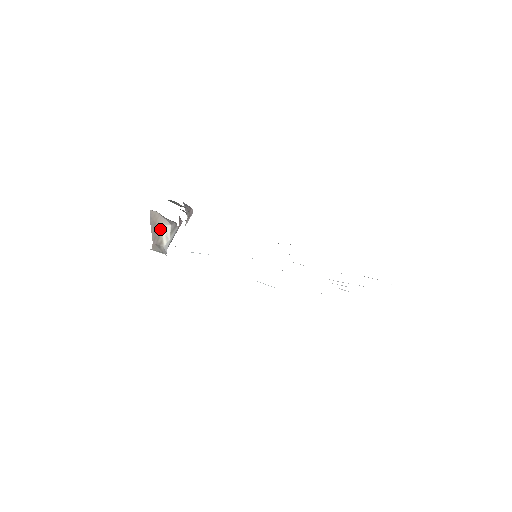
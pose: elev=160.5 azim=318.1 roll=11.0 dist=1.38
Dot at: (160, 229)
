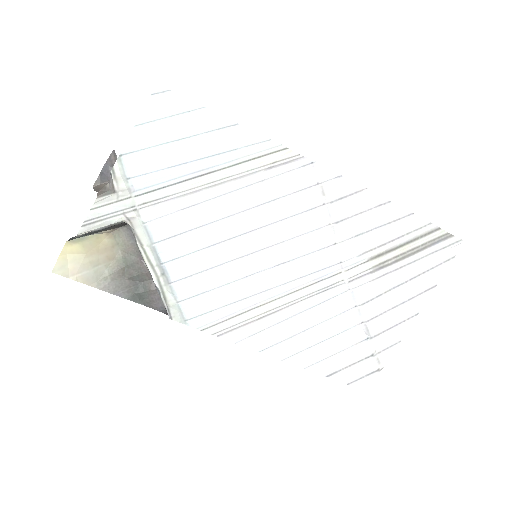
Dot at: occluded
